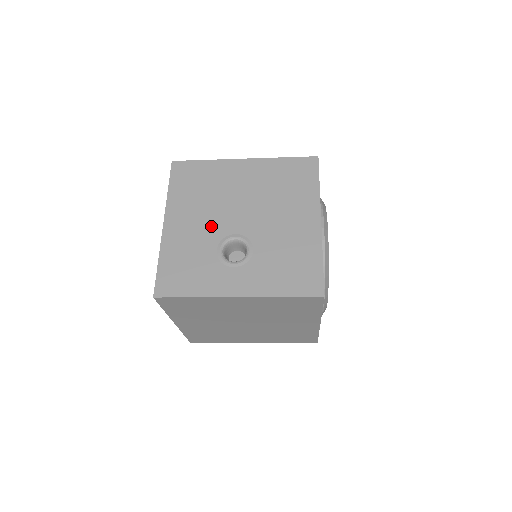
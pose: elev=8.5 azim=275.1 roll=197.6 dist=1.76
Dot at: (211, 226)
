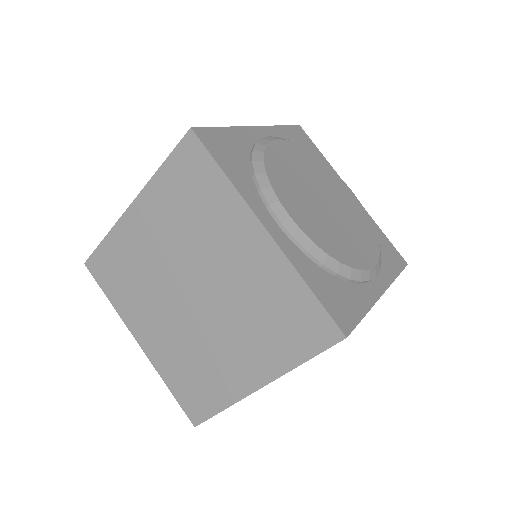
Dot at: occluded
